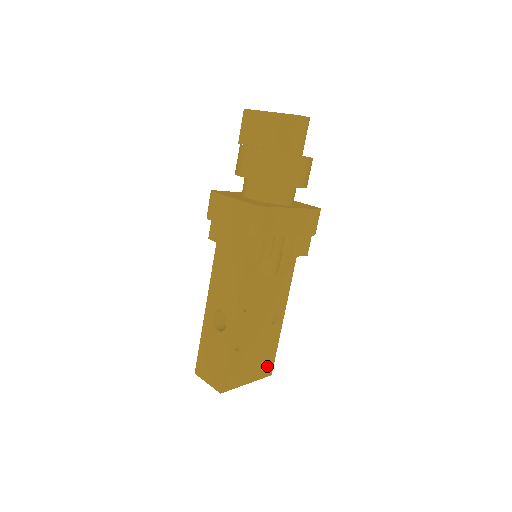
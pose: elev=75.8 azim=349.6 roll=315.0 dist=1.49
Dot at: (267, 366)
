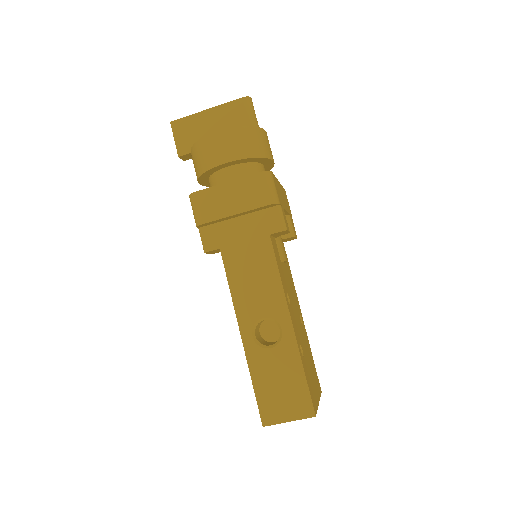
Dot at: (316, 380)
